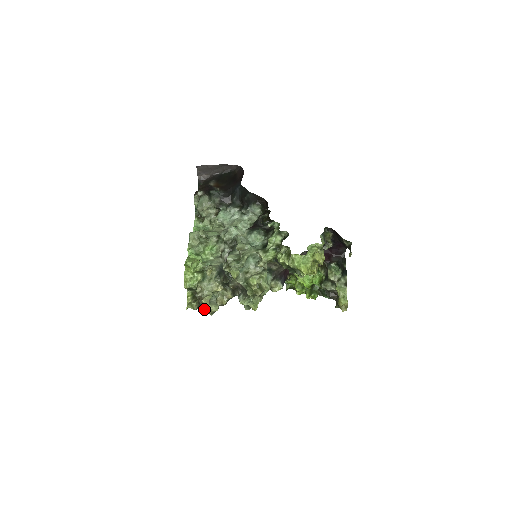
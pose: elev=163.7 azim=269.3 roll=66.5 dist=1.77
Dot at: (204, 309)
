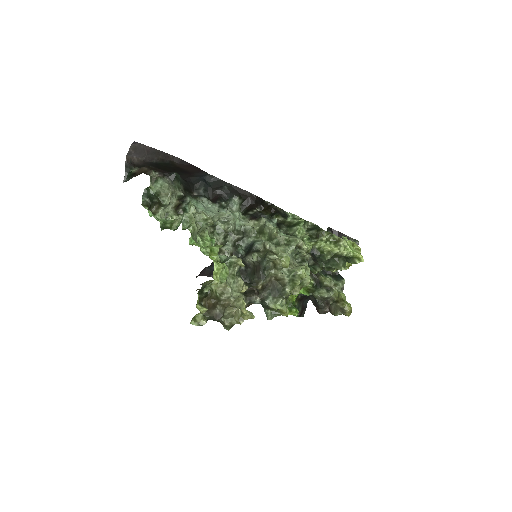
Dot at: (246, 313)
